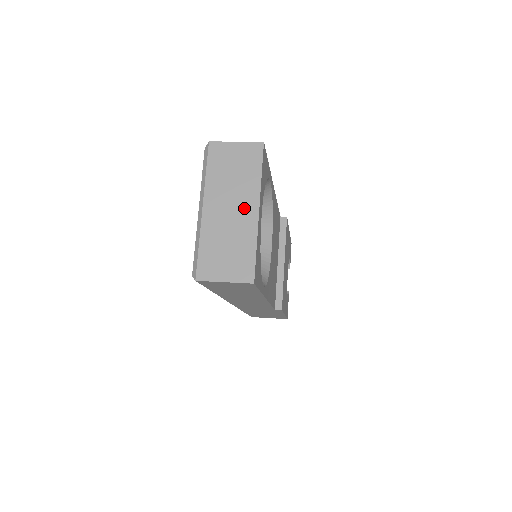
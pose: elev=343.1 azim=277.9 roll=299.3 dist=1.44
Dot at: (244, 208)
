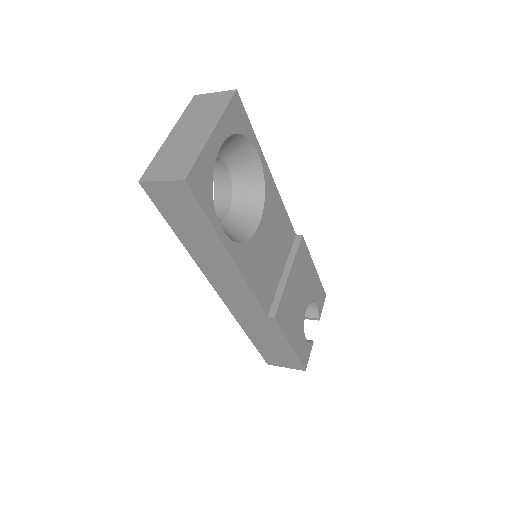
Dot at: (201, 131)
